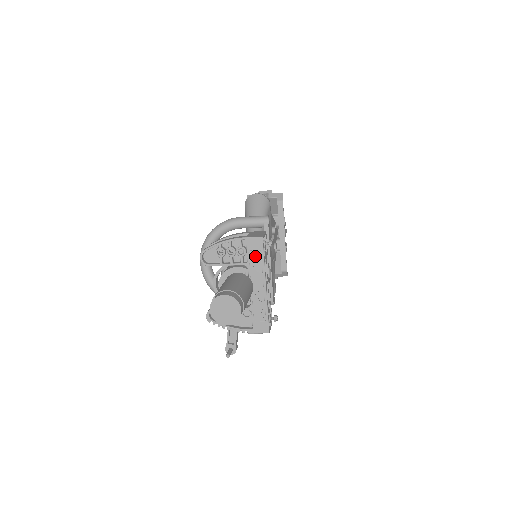
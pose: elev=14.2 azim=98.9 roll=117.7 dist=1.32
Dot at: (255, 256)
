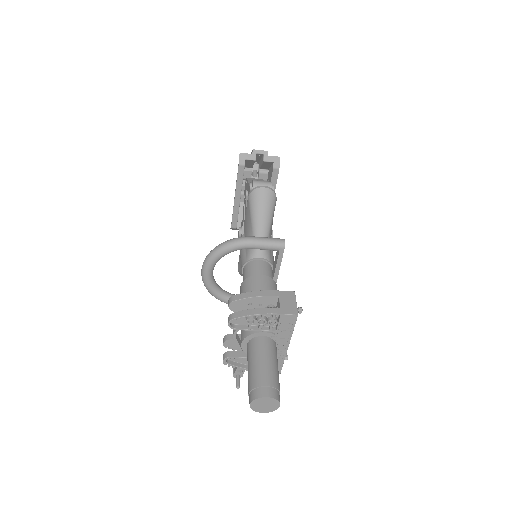
Dot at: (285, 327)
